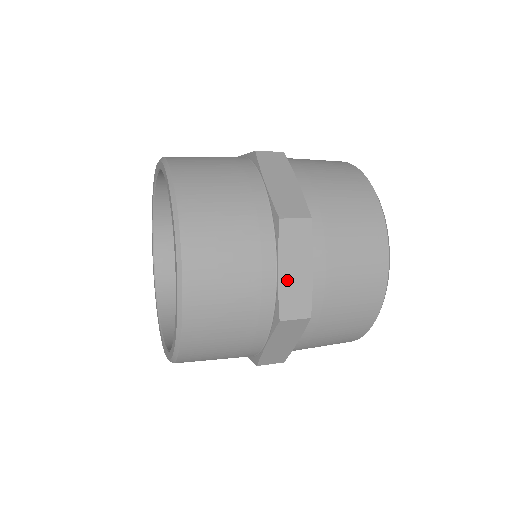
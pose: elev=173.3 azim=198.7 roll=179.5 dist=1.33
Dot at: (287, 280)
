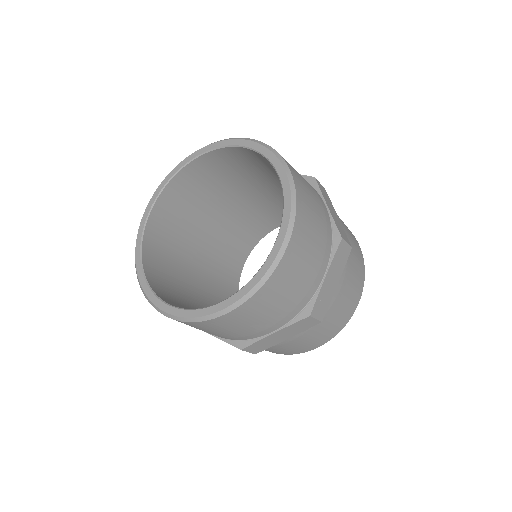
Dot at: (326, 286)
